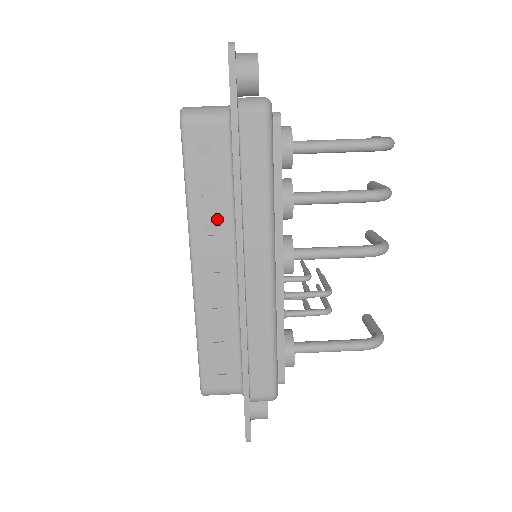
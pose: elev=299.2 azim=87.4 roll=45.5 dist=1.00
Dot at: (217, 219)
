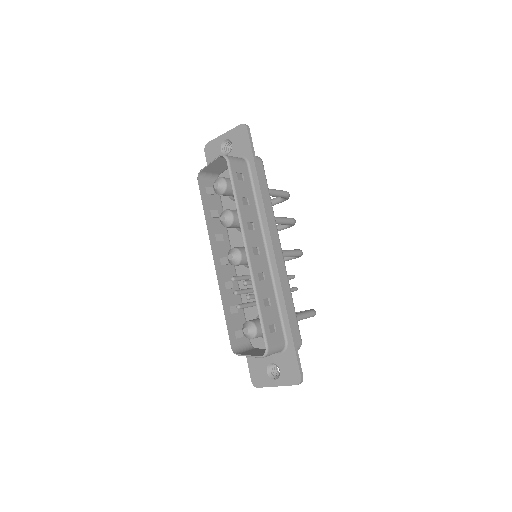
Dot at: (252, 219)
